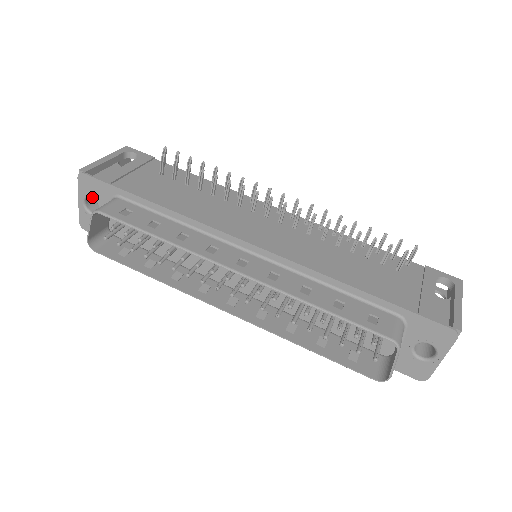
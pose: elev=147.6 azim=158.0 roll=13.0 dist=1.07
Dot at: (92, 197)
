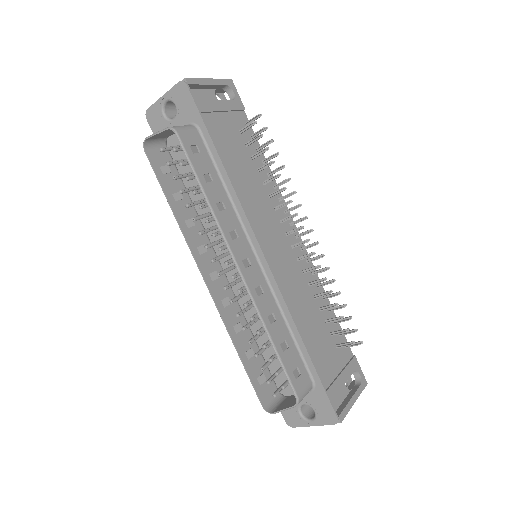
Dot at: (176, 106)
